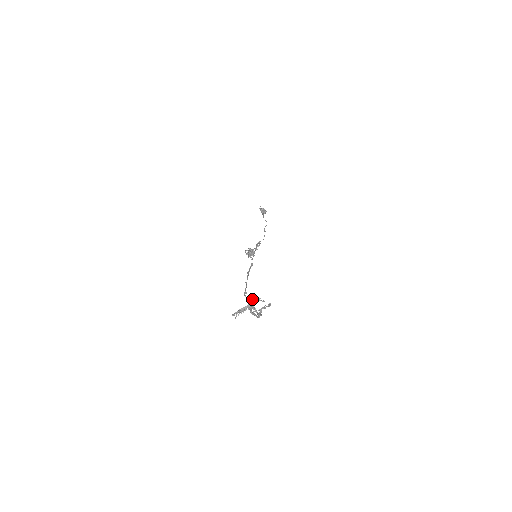
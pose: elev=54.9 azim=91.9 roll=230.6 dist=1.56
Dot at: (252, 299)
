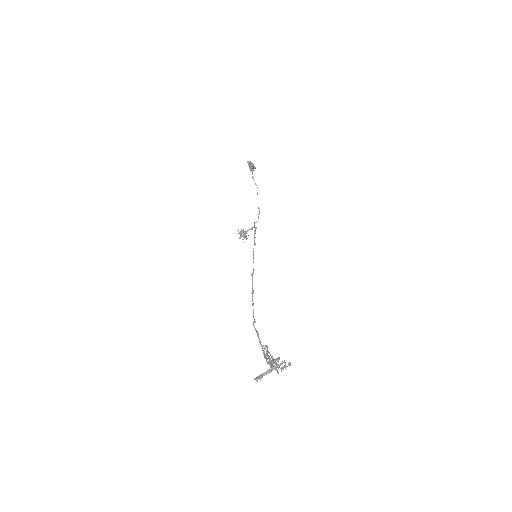
Dot at: (273, 360)
